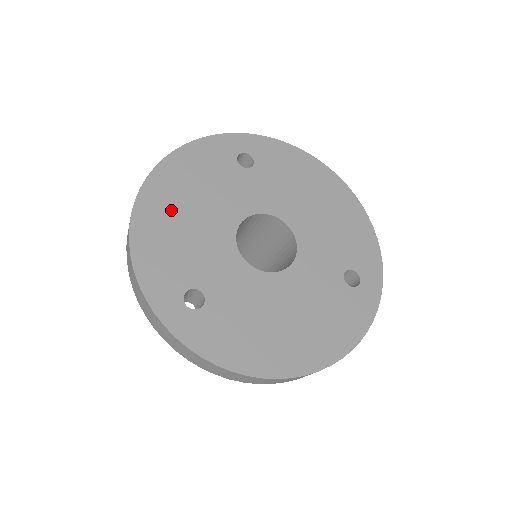
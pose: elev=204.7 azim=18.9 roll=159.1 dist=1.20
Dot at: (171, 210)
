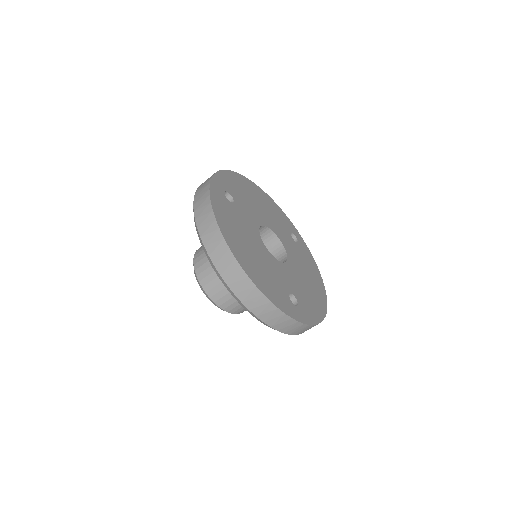
Dot at: (253, 193)
